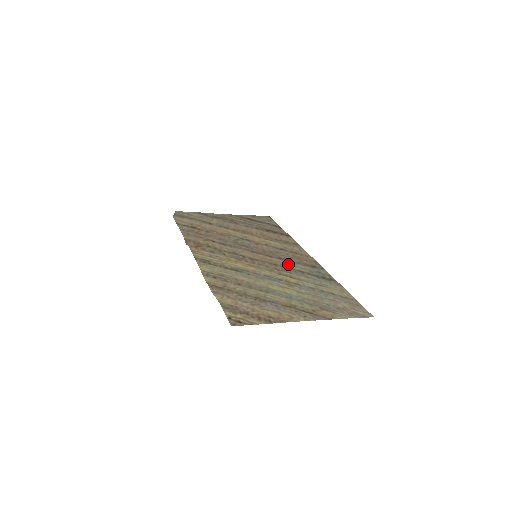
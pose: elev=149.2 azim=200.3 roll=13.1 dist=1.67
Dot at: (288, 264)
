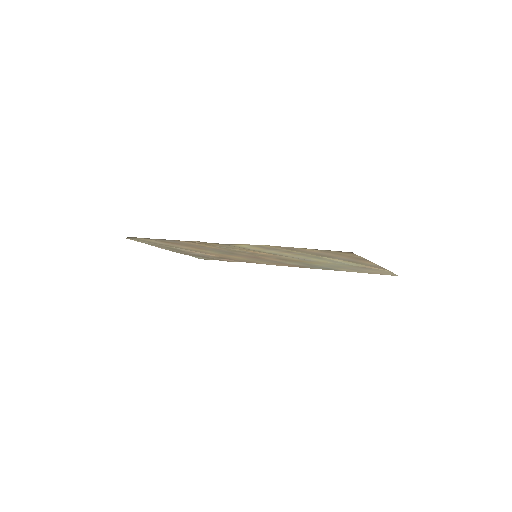
Dot at: (287, 262)
